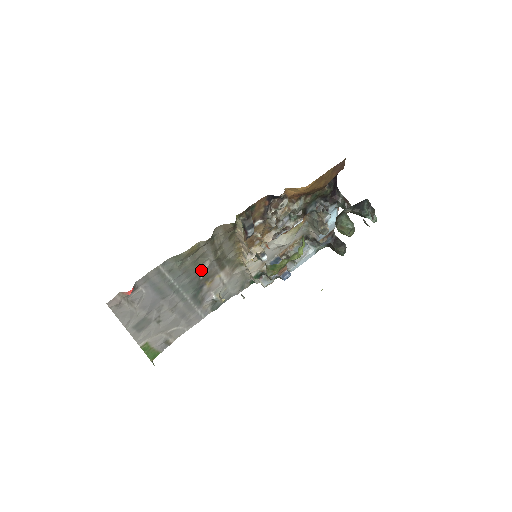
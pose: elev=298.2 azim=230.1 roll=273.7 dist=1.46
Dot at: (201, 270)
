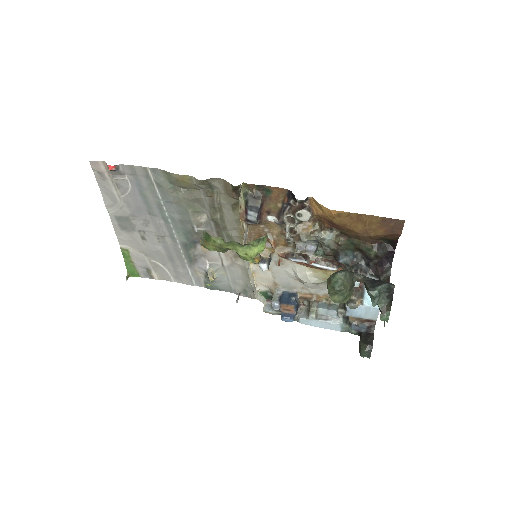
Dot at: (197, 220)
